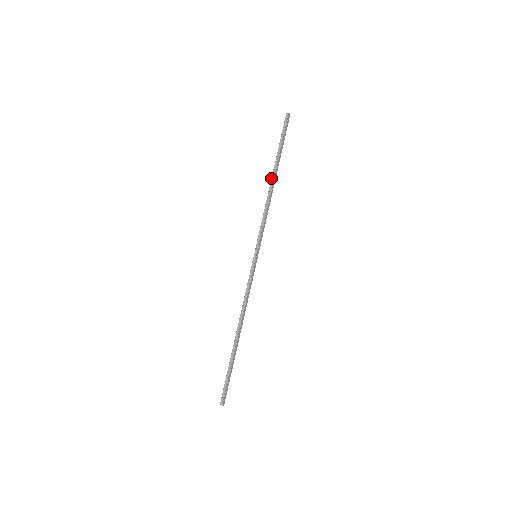
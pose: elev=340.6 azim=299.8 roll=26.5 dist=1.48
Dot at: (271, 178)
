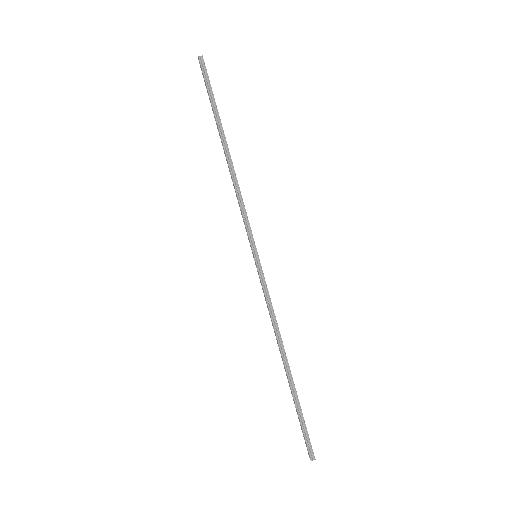
Dot at: (224, 148)
